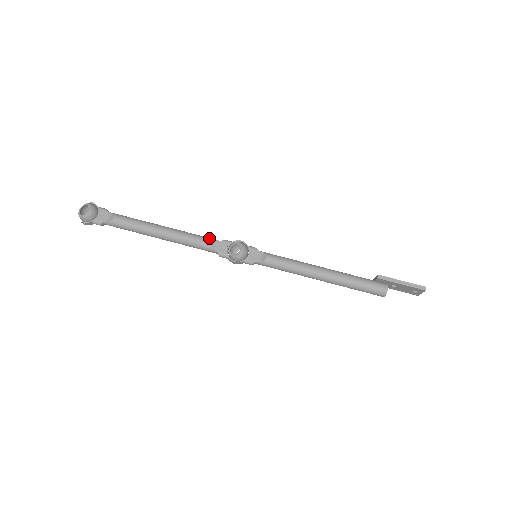
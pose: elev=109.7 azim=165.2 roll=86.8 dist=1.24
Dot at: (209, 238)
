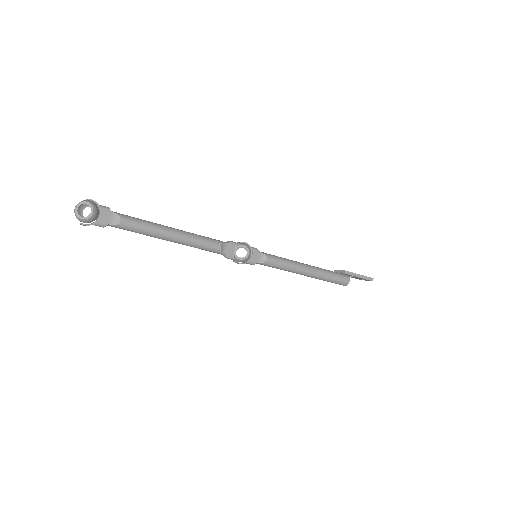
Dot at: (218, 241)
